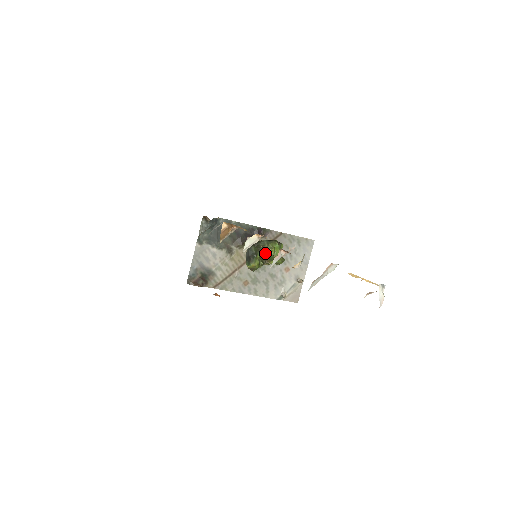
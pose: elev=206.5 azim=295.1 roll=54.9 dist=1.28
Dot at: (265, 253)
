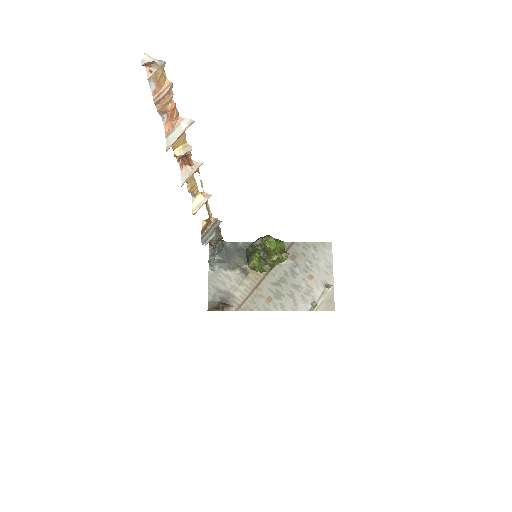
Dot at: (264, 250)
